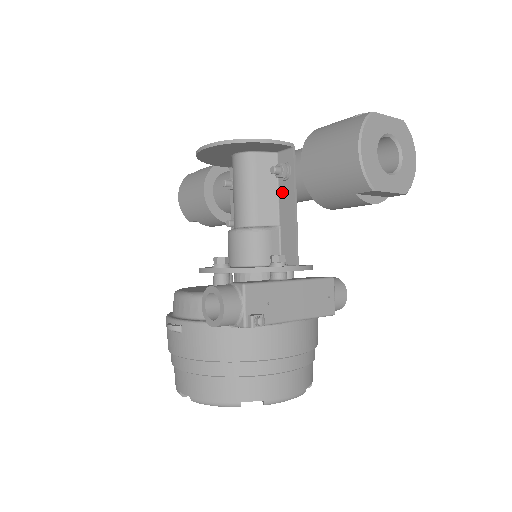
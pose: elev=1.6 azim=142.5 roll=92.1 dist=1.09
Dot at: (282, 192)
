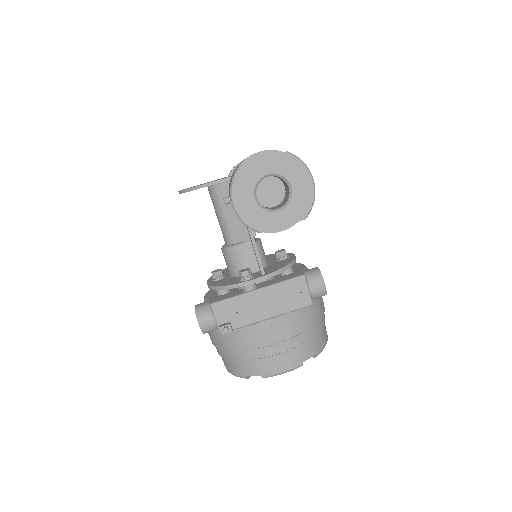
Dot at: occluded
